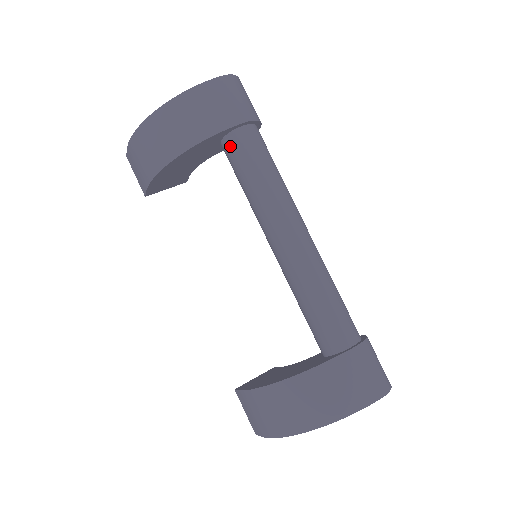
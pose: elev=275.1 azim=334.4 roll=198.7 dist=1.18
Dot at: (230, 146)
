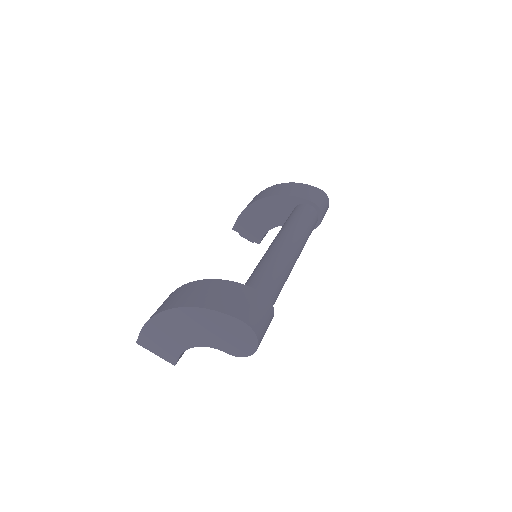
Dot at: (296, 208)
